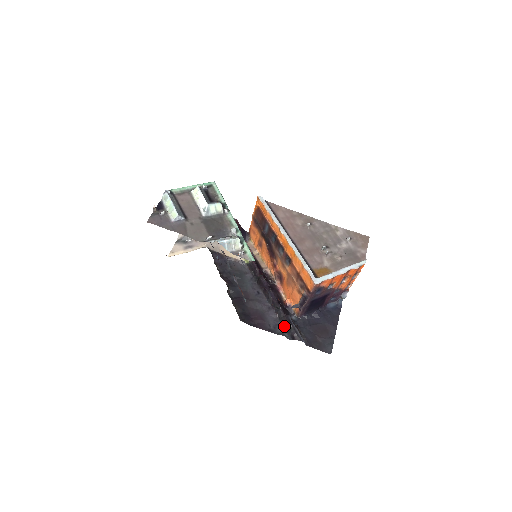
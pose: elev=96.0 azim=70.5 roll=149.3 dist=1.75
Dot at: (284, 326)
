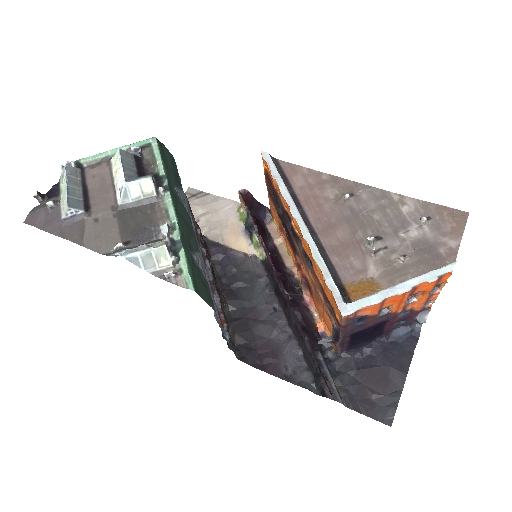
Dot at: (311, 370)
